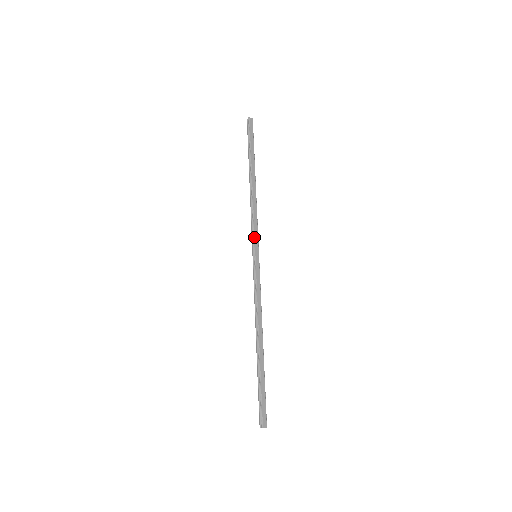
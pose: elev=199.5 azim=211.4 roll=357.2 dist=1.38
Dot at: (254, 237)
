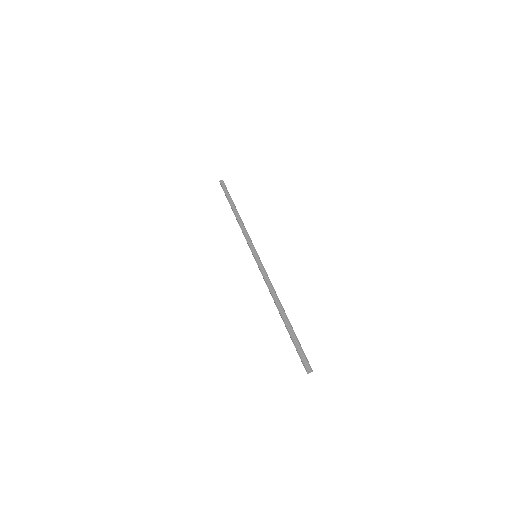
Dot at: (249, 245)
